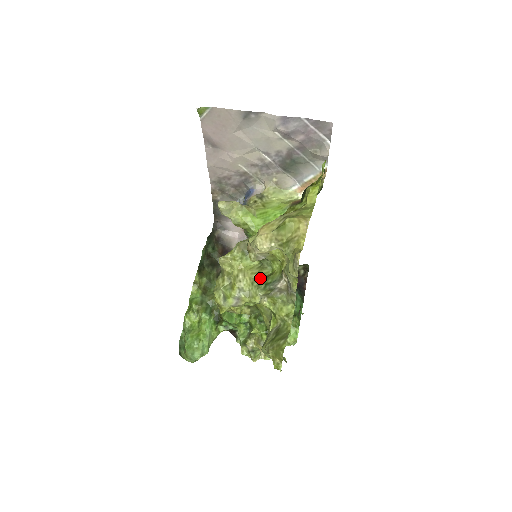
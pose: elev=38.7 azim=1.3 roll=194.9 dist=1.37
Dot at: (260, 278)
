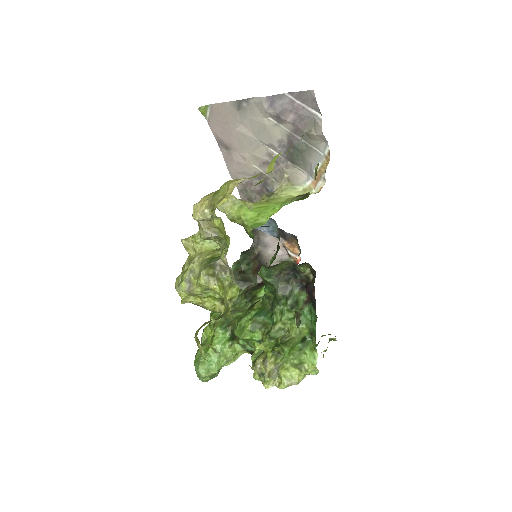
Dot at: (211, 258)
